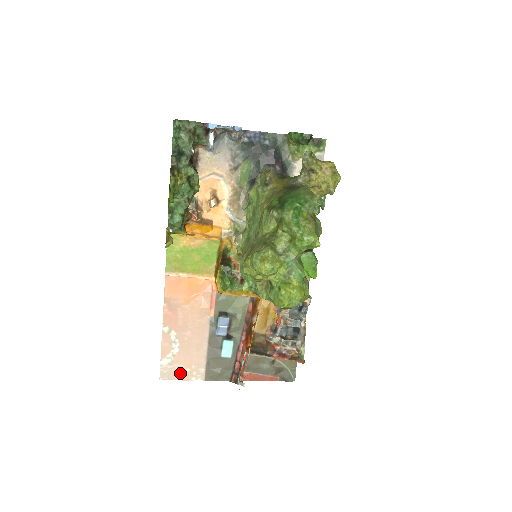
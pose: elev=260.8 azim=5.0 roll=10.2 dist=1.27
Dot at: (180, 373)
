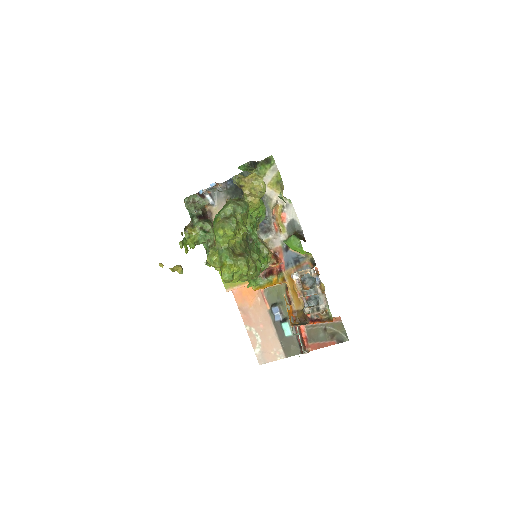
Dot at: (269, 356)
